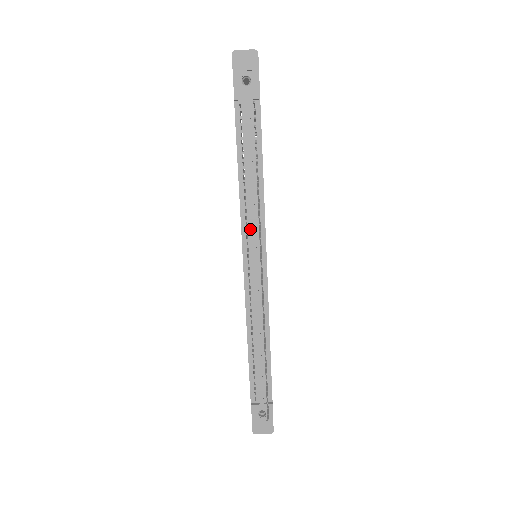
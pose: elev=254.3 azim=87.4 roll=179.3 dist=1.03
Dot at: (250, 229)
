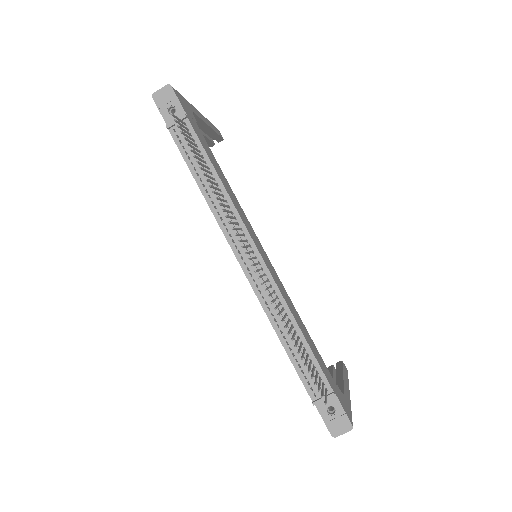
Dot at: (229, 227)
